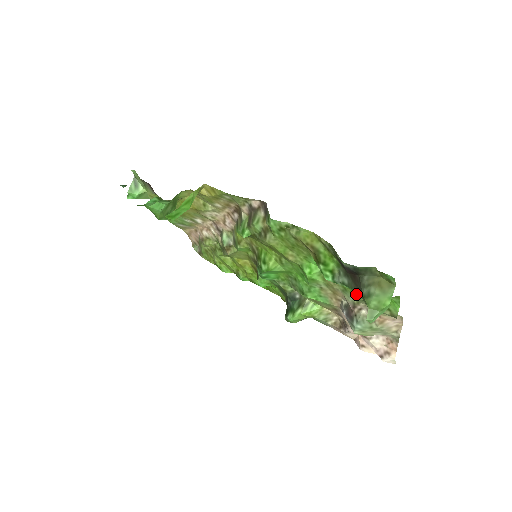
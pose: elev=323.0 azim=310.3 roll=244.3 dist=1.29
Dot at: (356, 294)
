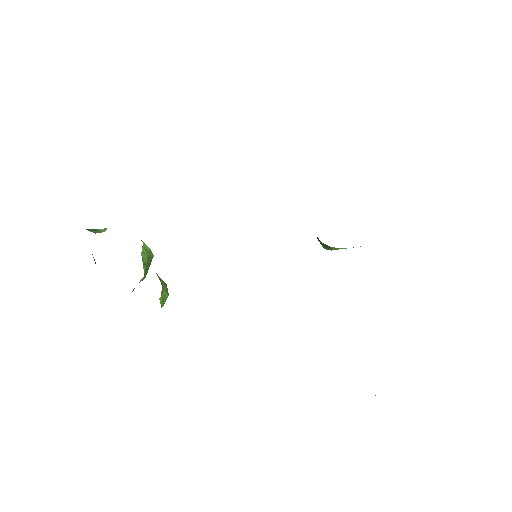
Dot at: occluded
